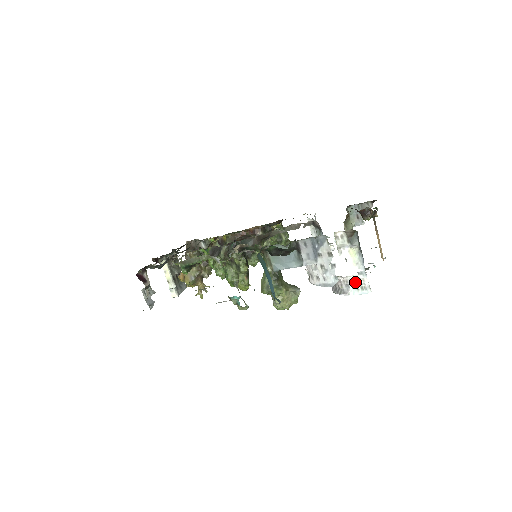
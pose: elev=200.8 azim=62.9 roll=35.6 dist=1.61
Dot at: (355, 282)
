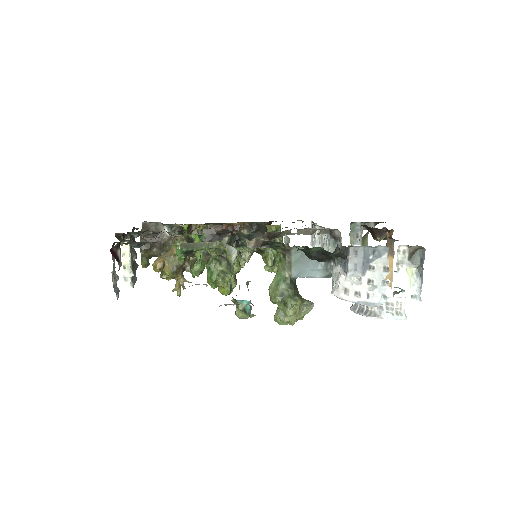
Dot at: (391, 305)
